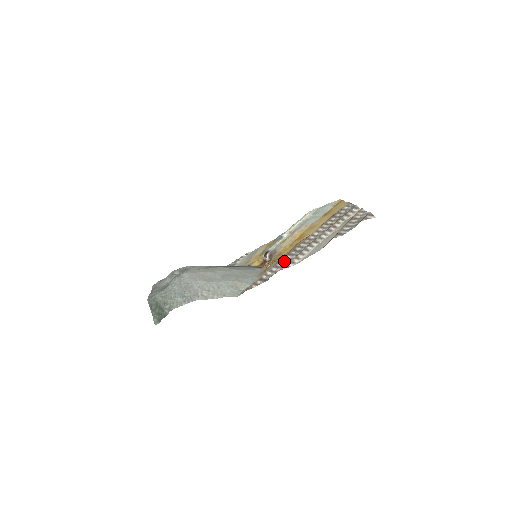
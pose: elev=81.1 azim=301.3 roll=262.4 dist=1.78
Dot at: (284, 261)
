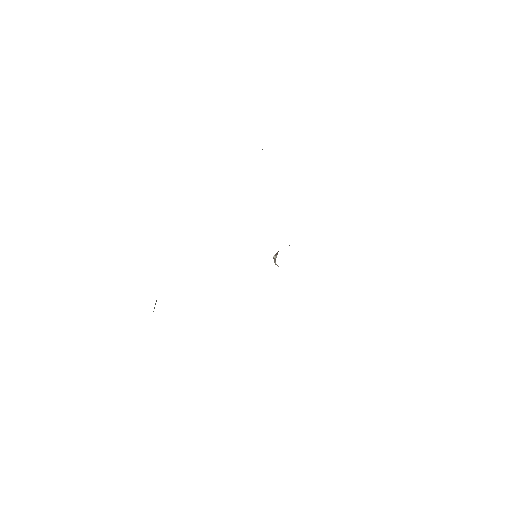
Dot at: occluded
